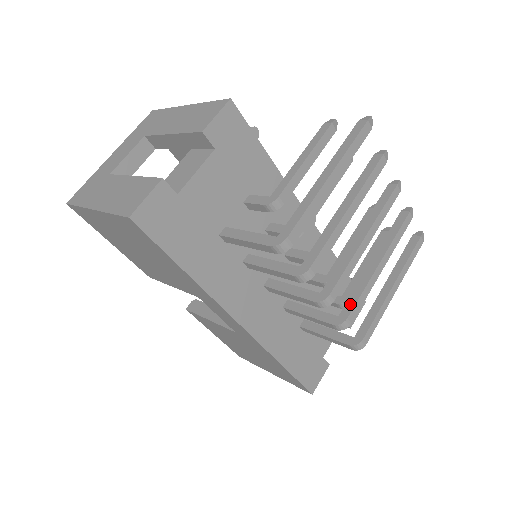
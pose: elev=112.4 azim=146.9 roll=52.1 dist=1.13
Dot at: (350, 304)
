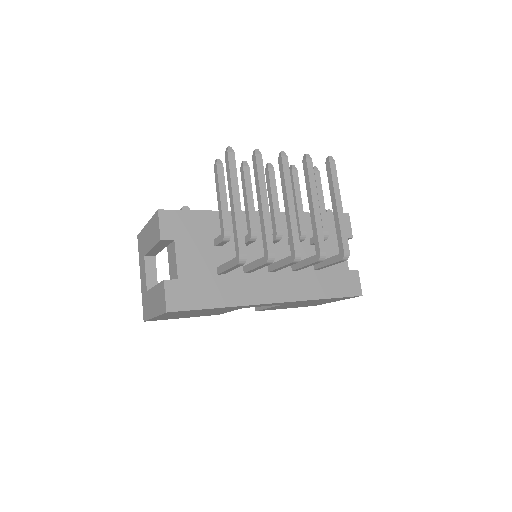
Dot at: (316, 243)
